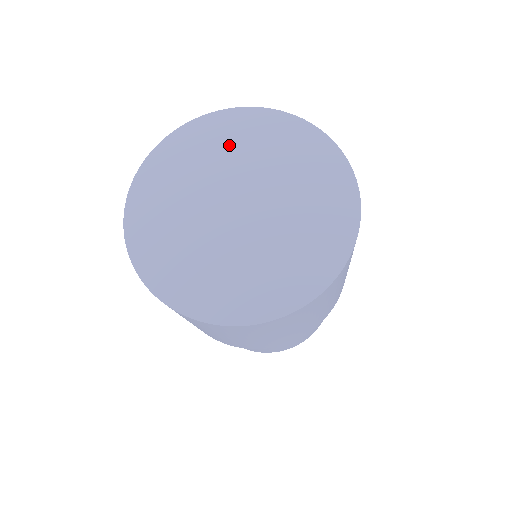
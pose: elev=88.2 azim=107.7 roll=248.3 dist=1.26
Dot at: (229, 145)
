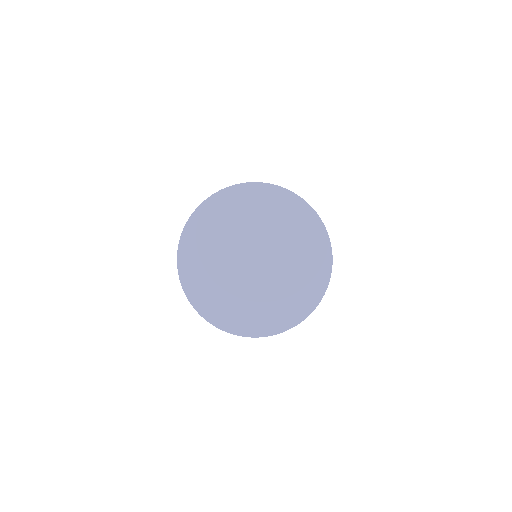
Dot at: (251, 213)
